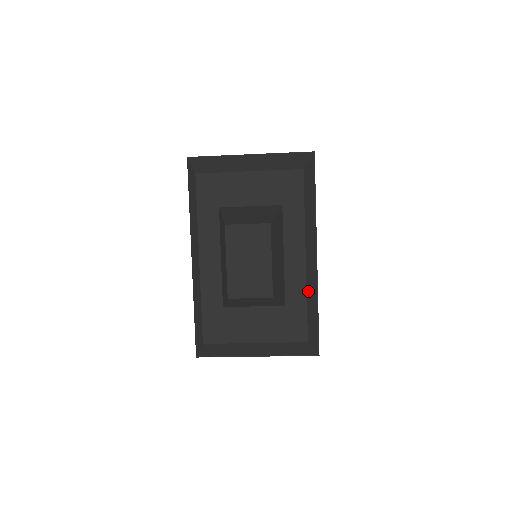
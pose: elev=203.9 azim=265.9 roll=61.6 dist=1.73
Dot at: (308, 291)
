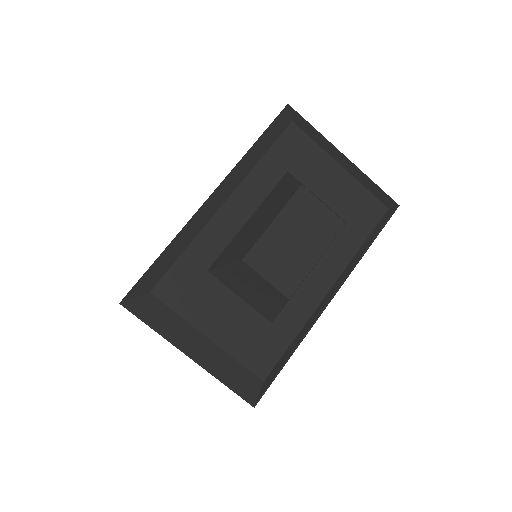
Dot at: (304, 327)
